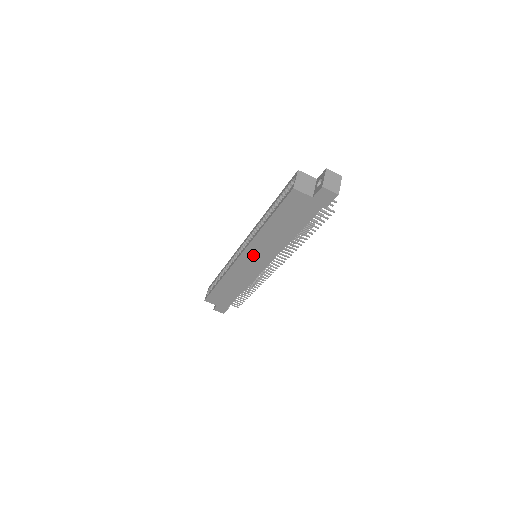
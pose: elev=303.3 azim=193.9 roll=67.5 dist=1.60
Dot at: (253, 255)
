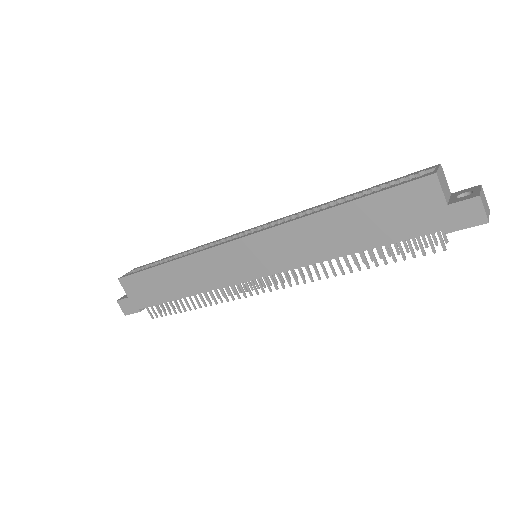
Dot at: (263, 247)
